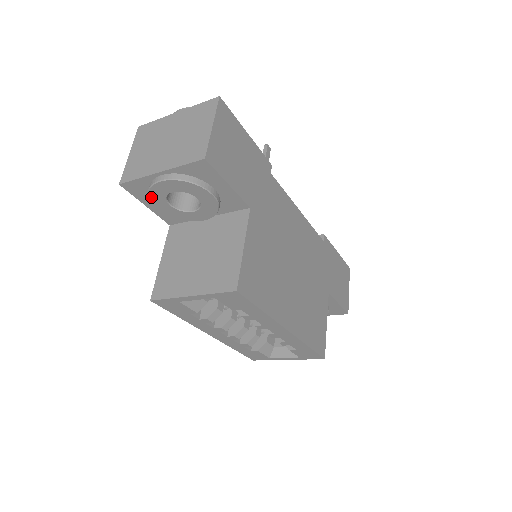
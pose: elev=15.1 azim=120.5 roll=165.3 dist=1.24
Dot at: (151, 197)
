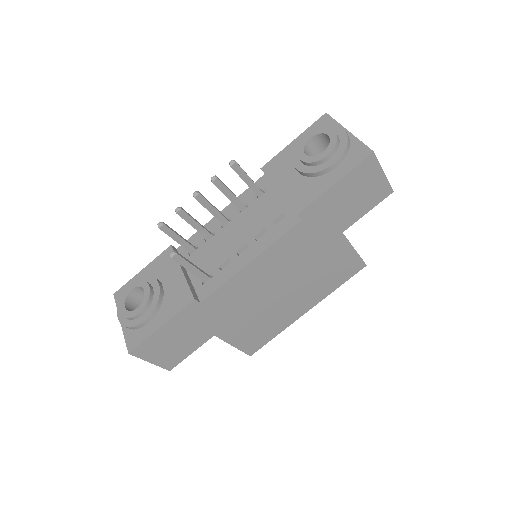
Dot at: occluded
